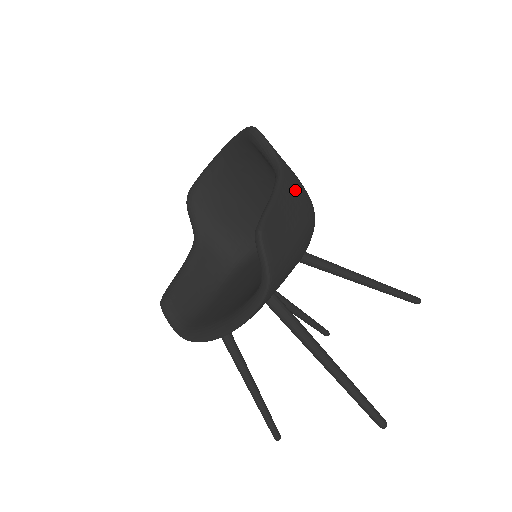
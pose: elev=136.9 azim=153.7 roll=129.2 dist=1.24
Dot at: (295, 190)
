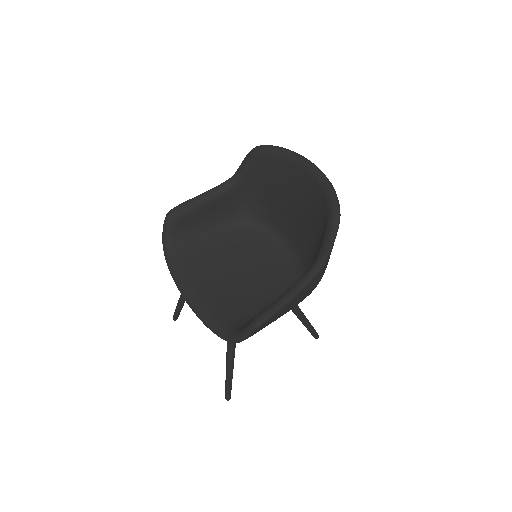
Dot at: (312, 287)
